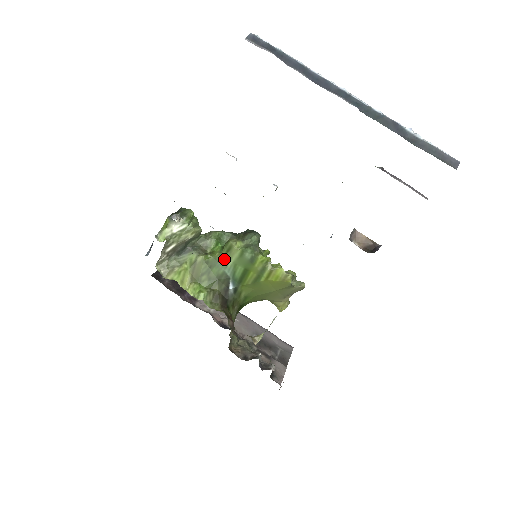
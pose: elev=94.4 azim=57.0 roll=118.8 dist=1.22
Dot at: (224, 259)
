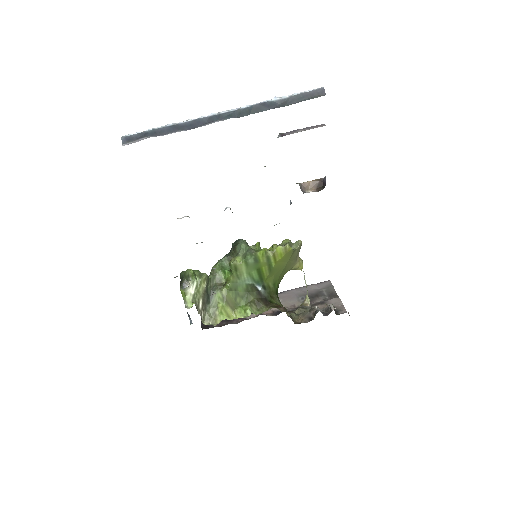
Dot at: (239, 277)
